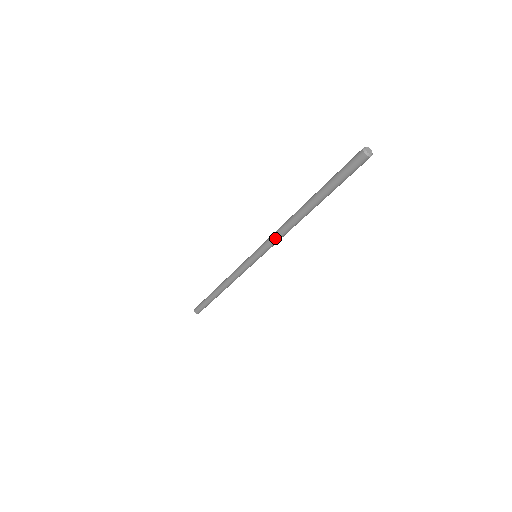
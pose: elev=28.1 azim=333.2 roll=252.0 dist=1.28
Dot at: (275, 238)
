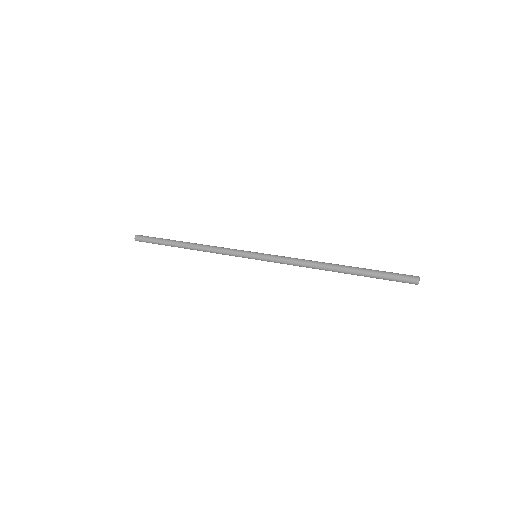
Dot at: (291, 263)
